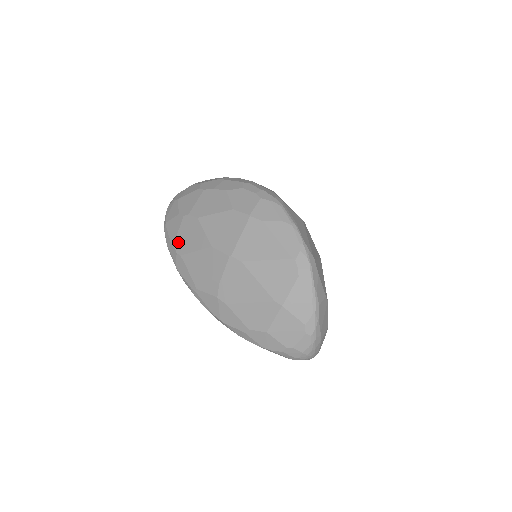
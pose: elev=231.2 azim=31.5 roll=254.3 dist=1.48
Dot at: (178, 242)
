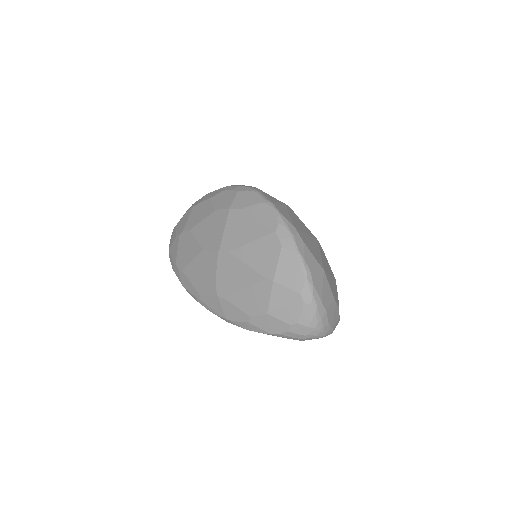
Dot at: (178, 260)
